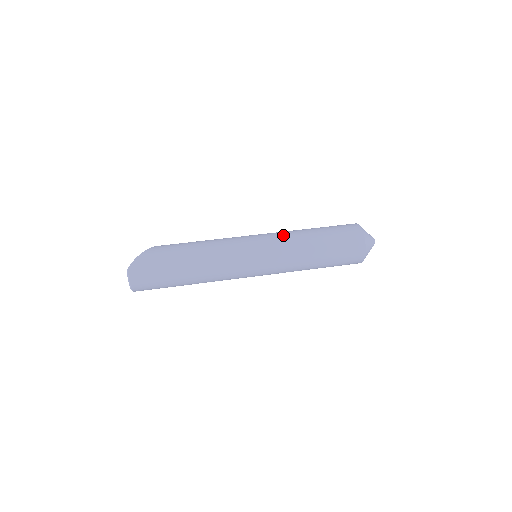
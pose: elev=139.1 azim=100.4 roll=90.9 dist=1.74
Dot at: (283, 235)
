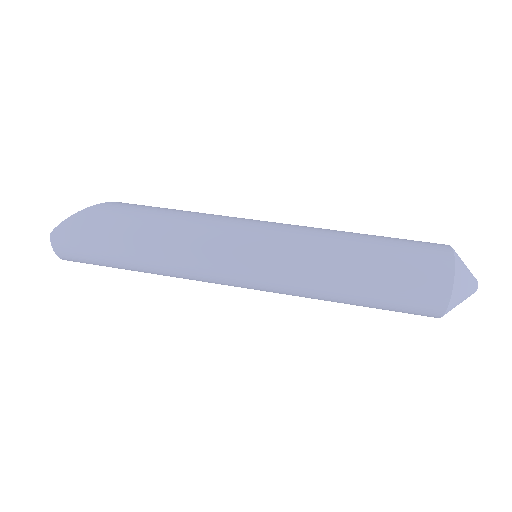
Dot at: (303, 240)
